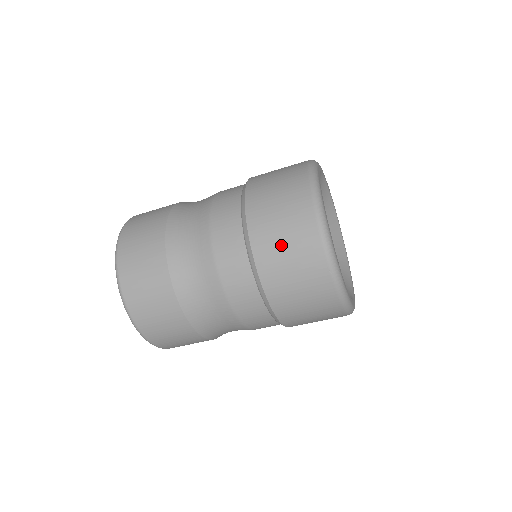
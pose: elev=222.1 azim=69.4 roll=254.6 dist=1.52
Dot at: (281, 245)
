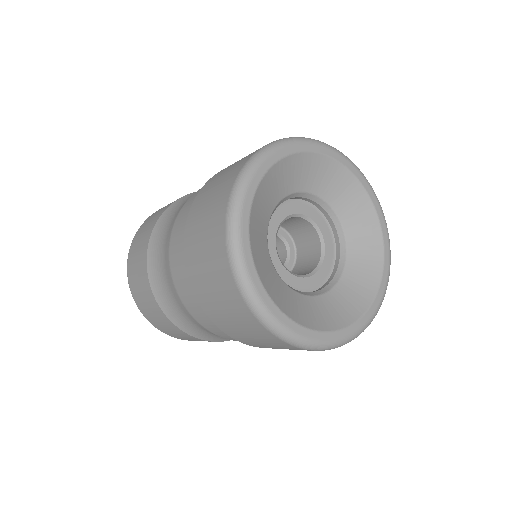
Dot at: occluded
